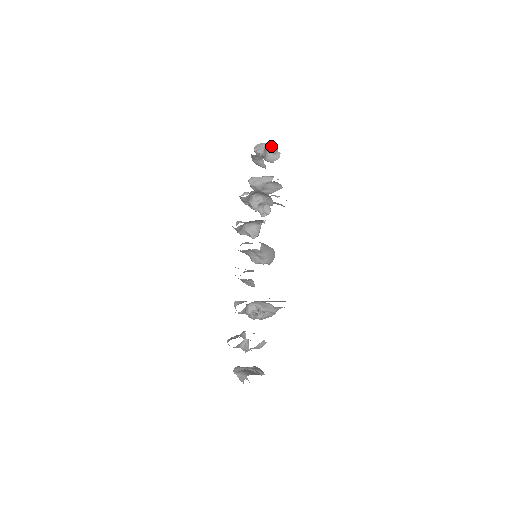
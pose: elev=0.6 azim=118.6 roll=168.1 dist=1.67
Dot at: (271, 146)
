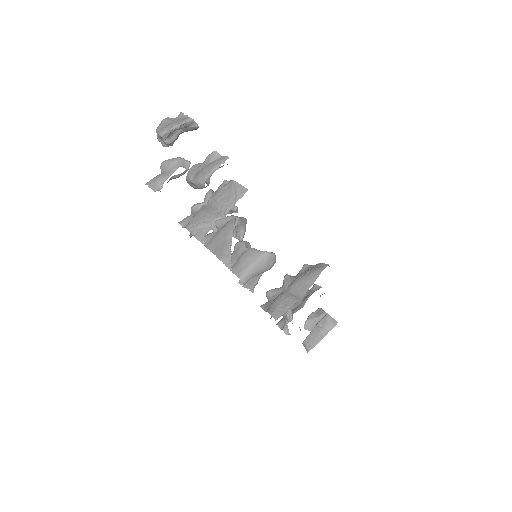
Dot at: (171, 131)
